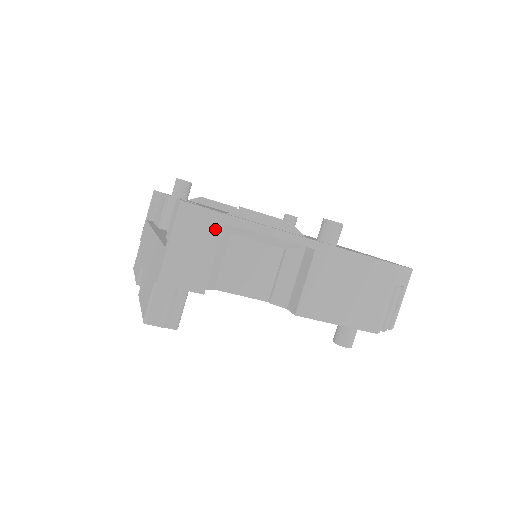
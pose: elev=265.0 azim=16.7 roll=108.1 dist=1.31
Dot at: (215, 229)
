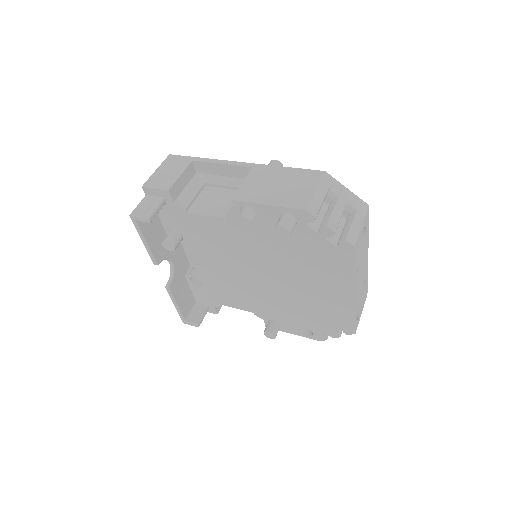
Dot at: (185, 163)
